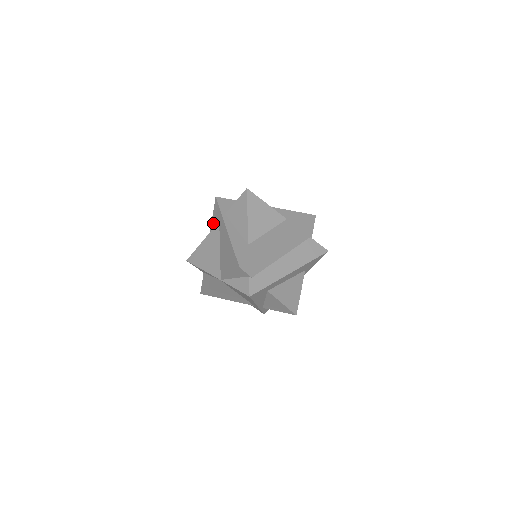
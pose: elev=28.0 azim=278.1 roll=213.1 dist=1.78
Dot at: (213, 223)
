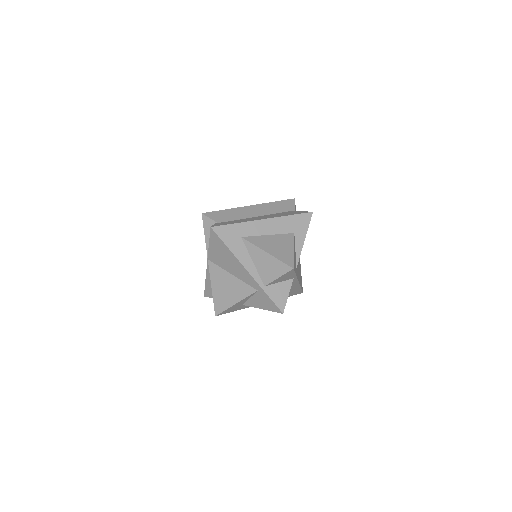
Dot at: occluded
